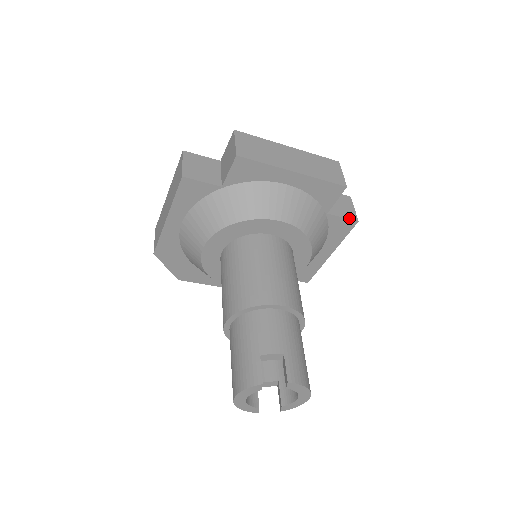
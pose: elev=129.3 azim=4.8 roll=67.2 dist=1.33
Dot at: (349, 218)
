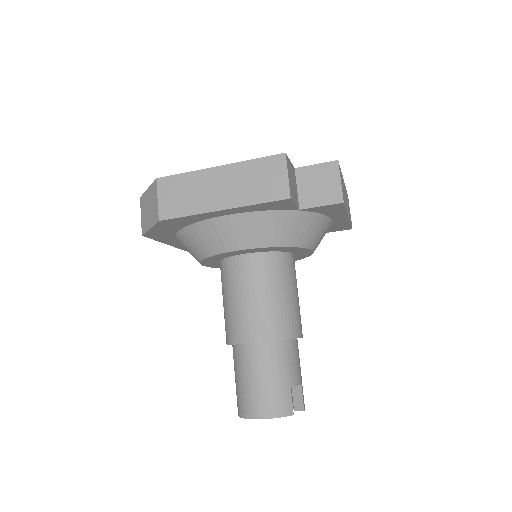
Dot at: occluded
